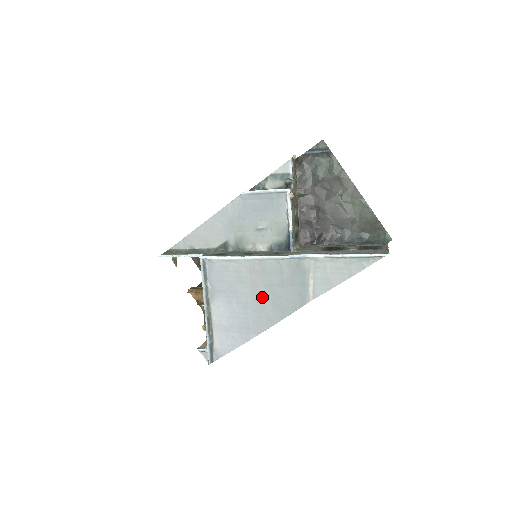
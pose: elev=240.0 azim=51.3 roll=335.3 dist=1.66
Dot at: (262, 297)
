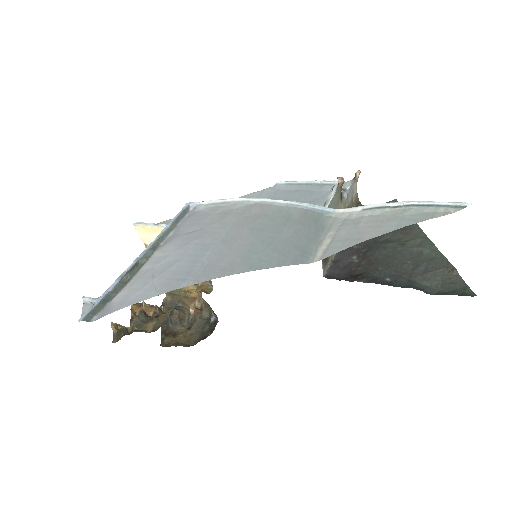
Dot at: (239, 239)
